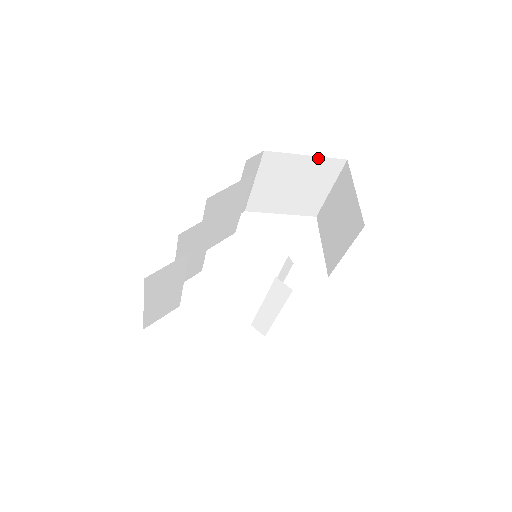
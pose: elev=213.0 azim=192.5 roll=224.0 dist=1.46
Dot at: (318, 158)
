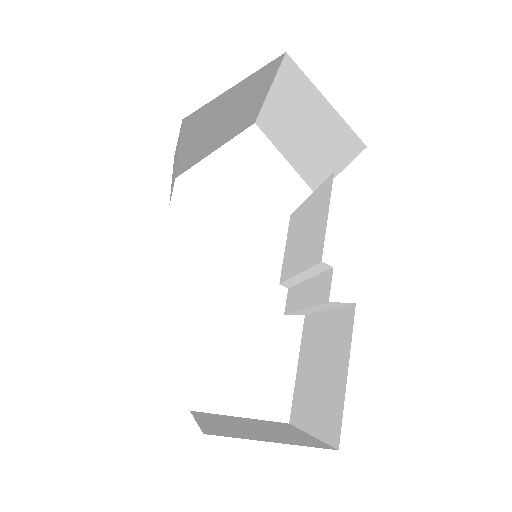
Dot at: (251, 76)
